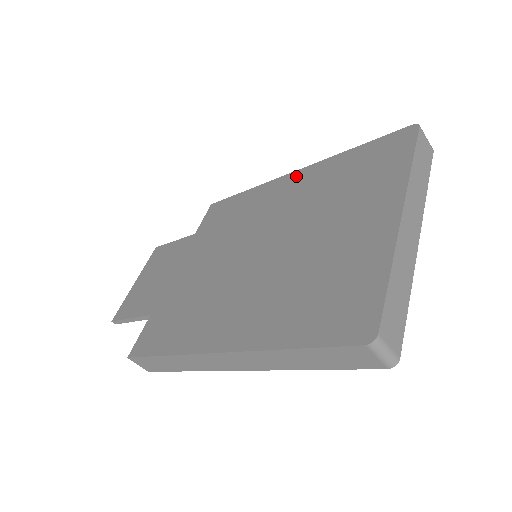
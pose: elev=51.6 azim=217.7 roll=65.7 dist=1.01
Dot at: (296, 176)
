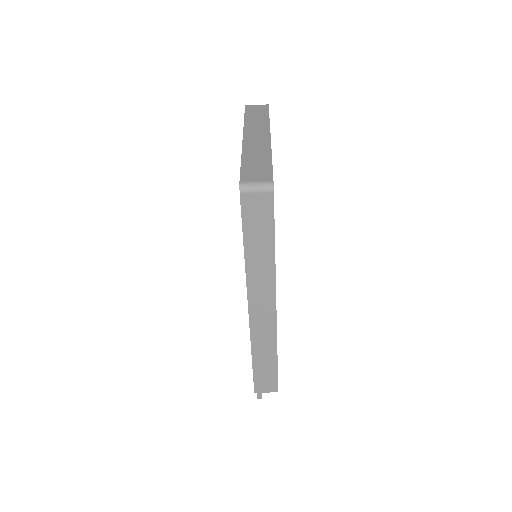
Dot at: occluded
